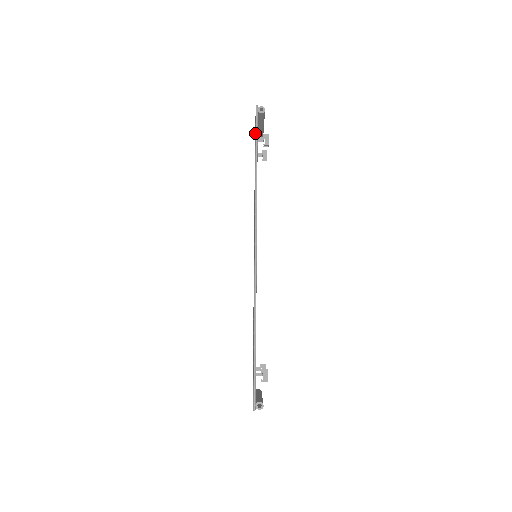
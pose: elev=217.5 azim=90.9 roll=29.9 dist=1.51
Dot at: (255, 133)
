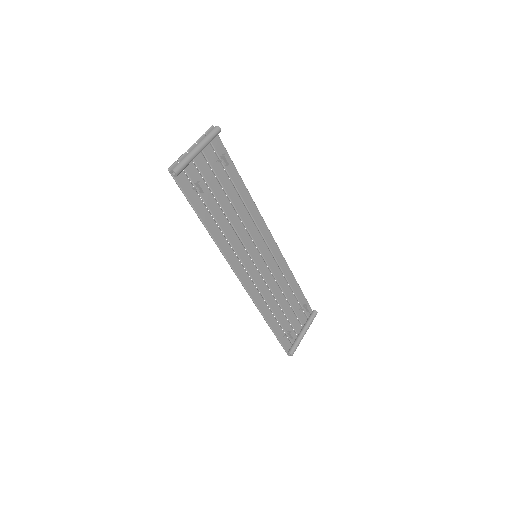
Dot at: (185, 190)
